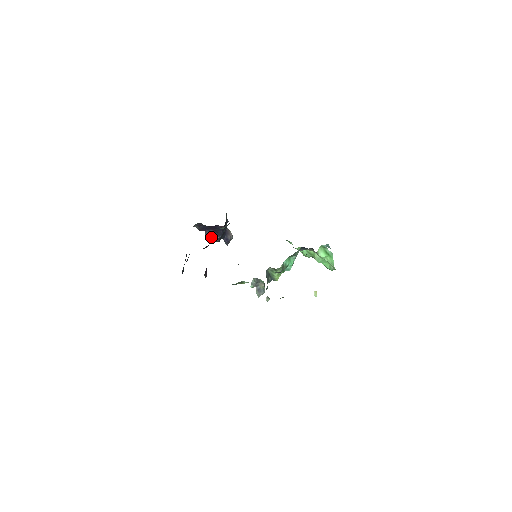
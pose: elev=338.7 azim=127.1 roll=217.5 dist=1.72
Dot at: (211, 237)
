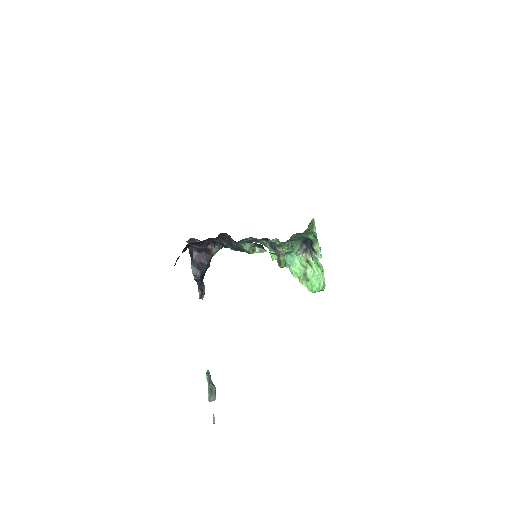
Dot at: (195, 267)
